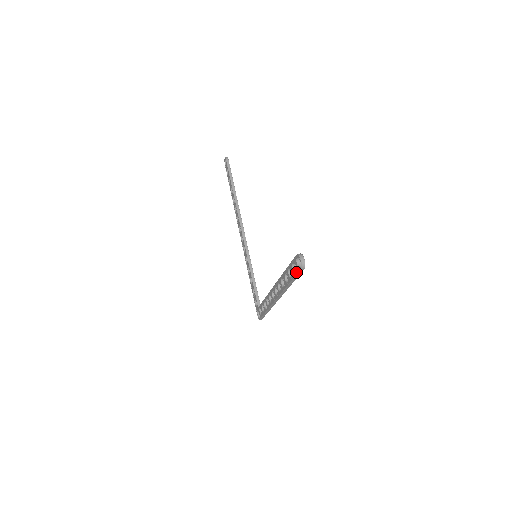
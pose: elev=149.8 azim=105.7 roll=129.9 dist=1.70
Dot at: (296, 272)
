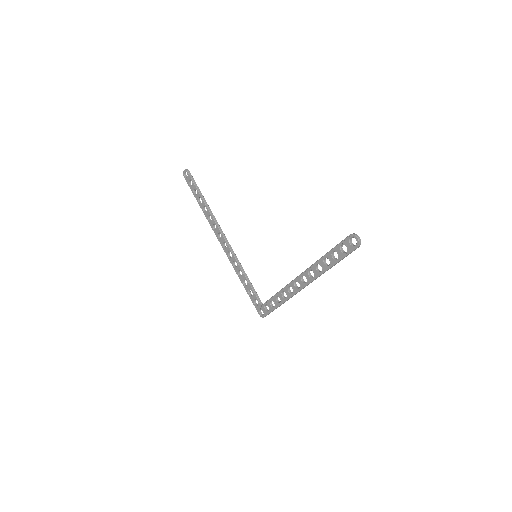
Dot at: (348, 251)
